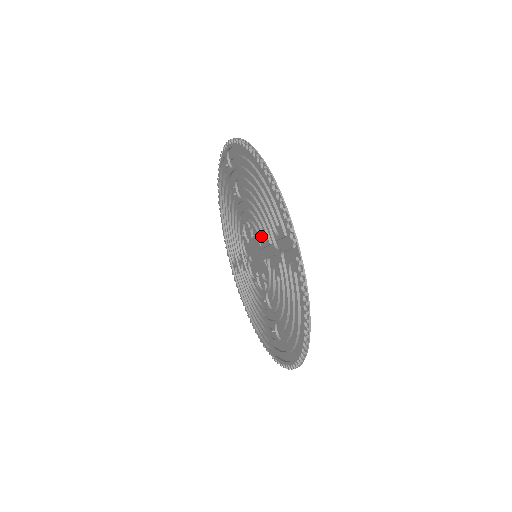
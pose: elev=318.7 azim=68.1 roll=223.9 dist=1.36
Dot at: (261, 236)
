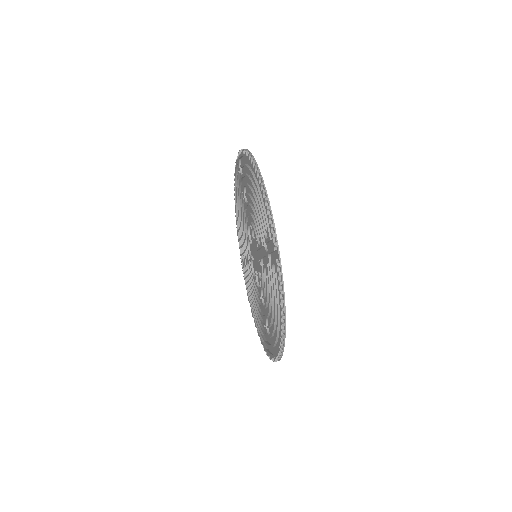
Dot at: (258, 238)
